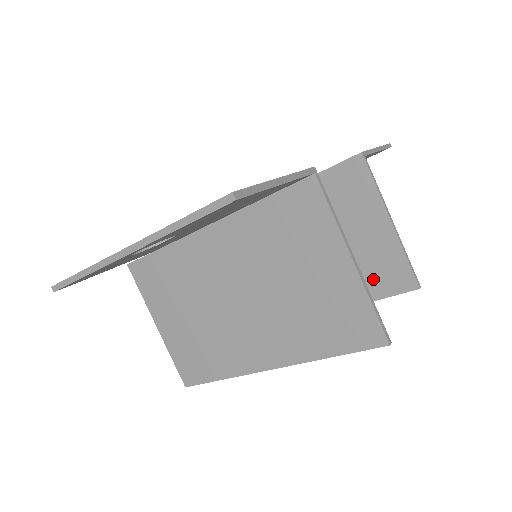
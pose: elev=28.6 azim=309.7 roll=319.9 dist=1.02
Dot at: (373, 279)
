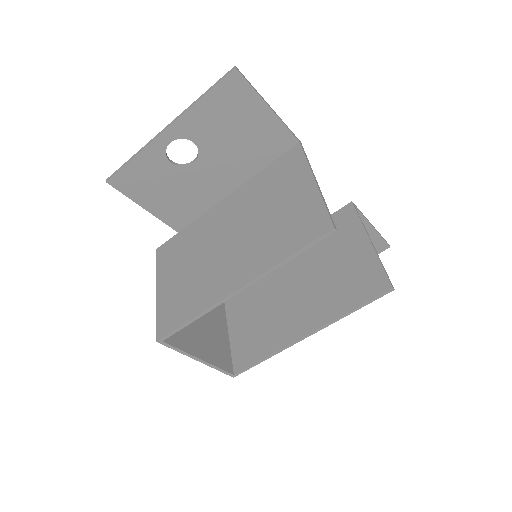
Dot at: (353, 290)
